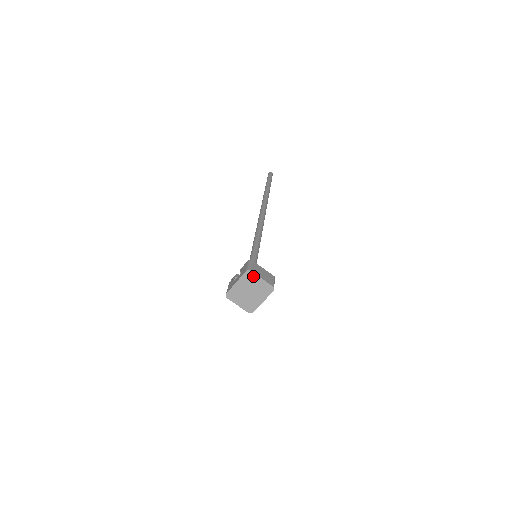
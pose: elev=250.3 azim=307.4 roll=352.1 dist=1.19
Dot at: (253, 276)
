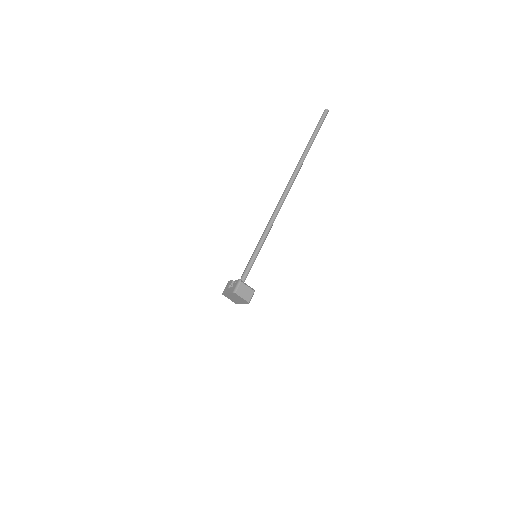
Dot at: (237, 295)
